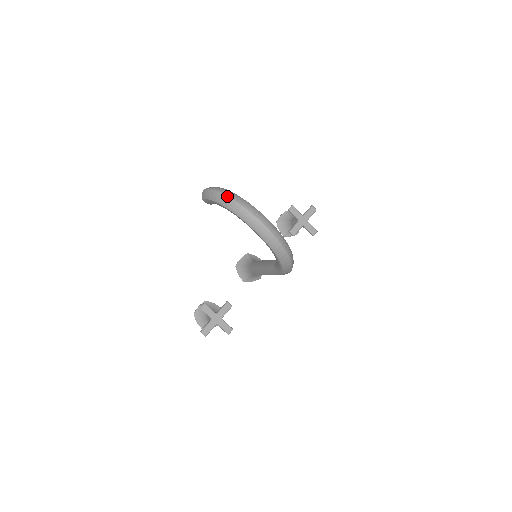
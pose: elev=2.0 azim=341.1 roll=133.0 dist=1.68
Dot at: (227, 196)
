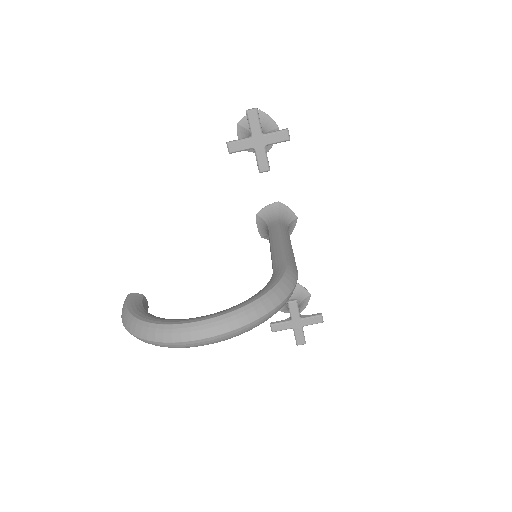
Dot at: occluded
